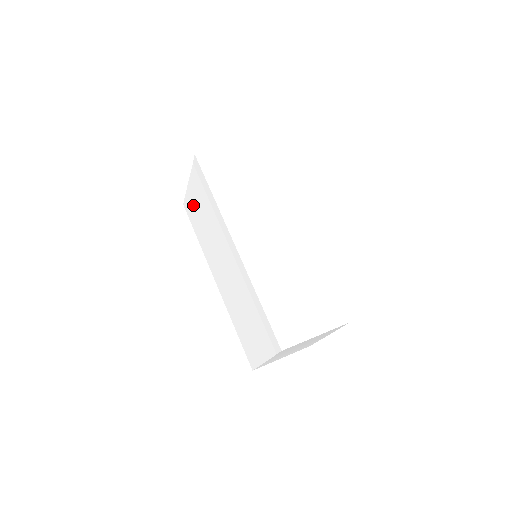
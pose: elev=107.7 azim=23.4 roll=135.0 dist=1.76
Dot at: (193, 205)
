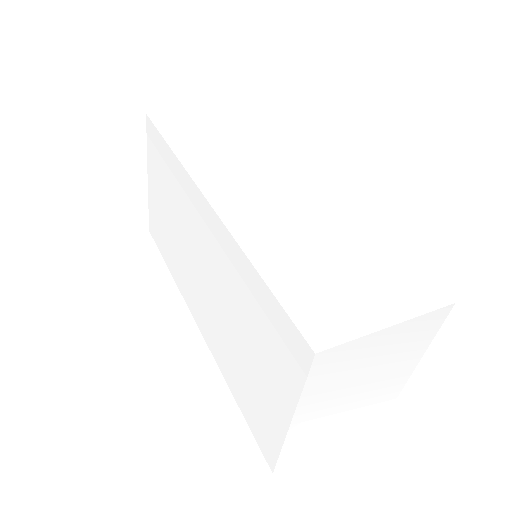
Dot at: (156, 211)
